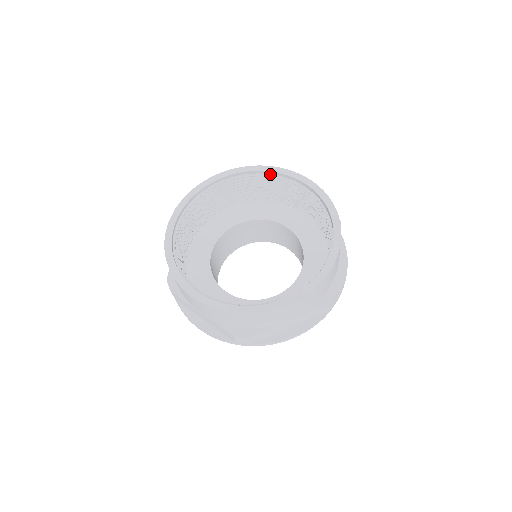
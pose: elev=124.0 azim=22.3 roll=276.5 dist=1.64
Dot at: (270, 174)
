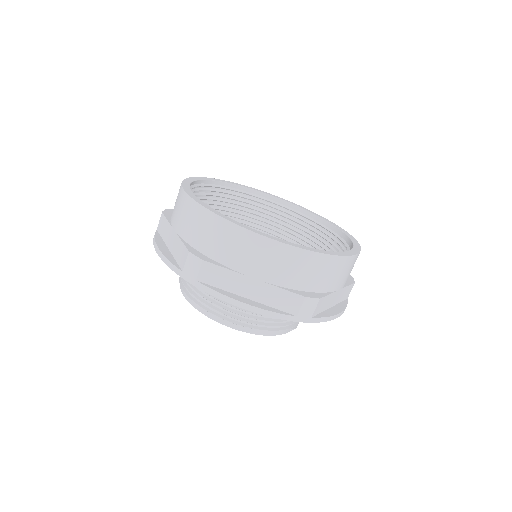
Dot at: (245, 191)
